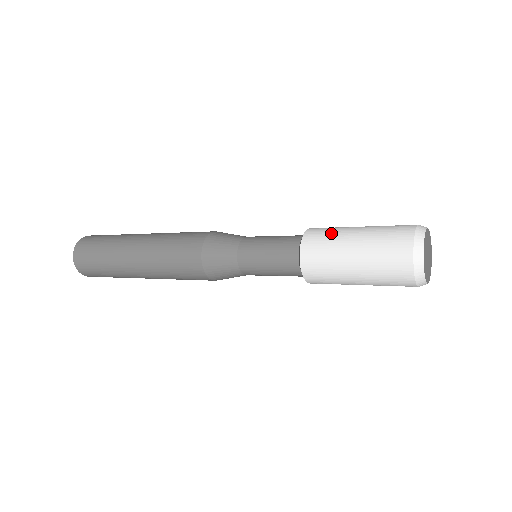
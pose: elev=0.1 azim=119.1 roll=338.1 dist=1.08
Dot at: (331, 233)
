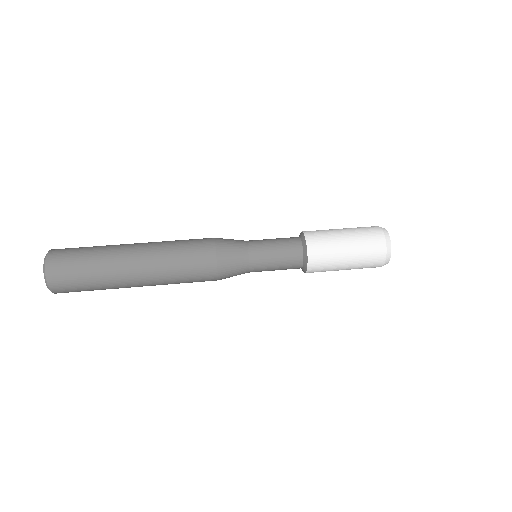
Dot at: (325, 232)
